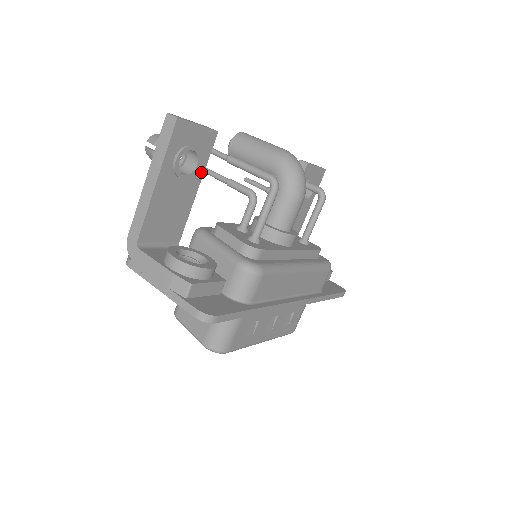
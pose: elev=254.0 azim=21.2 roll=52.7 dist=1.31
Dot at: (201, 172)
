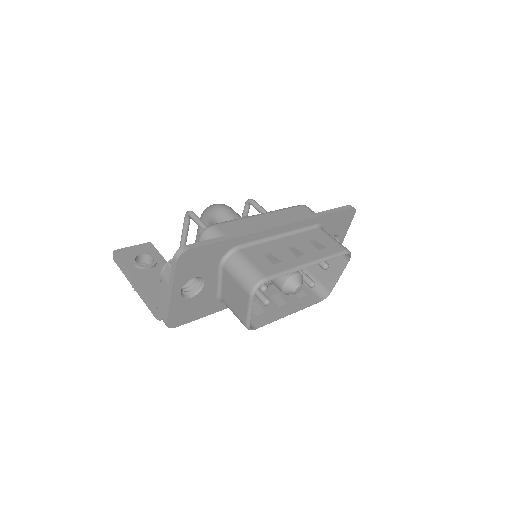
Dot at: (163, 260)
